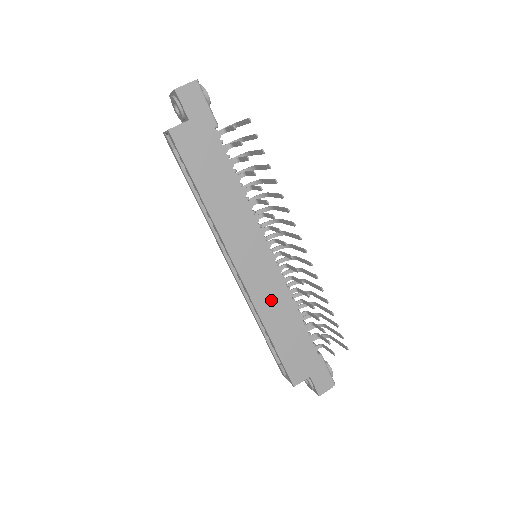
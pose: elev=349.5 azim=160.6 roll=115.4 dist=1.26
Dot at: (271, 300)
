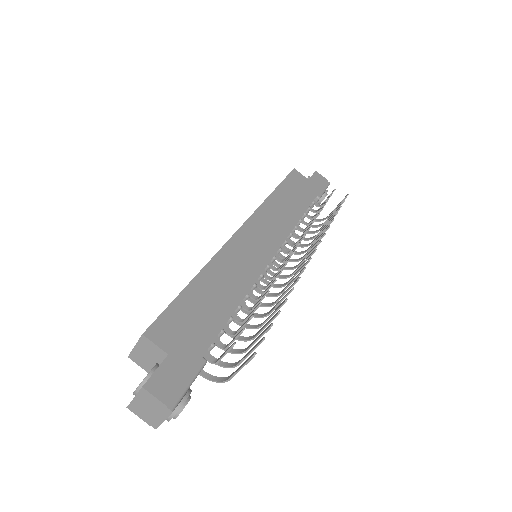
Dot at: (234, 267)
